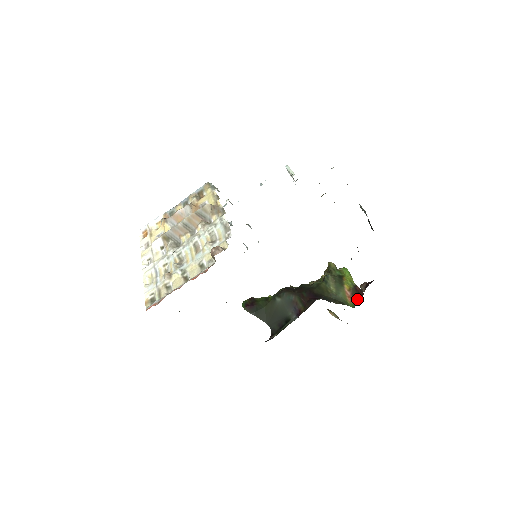
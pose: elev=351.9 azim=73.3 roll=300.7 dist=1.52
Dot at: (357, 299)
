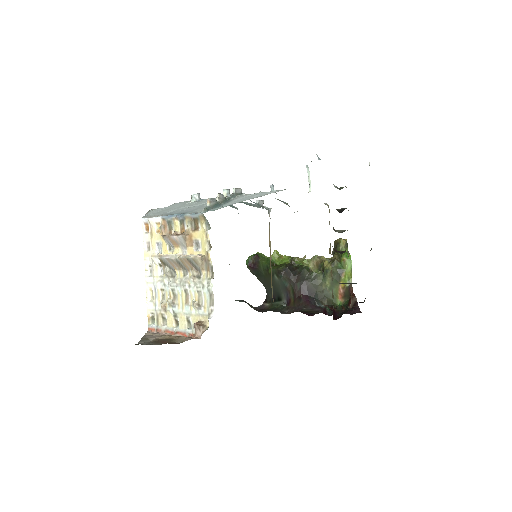
Dot at: (346, 300)
